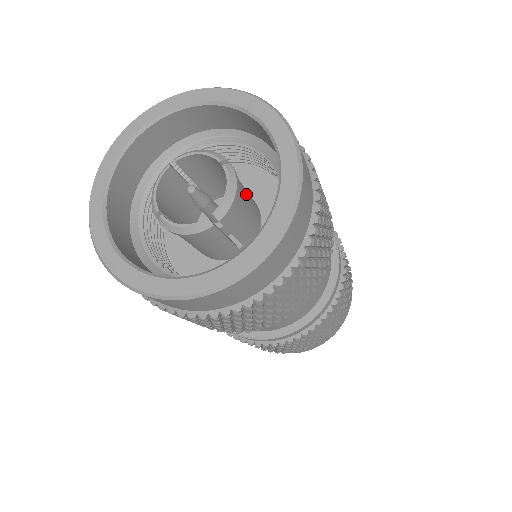
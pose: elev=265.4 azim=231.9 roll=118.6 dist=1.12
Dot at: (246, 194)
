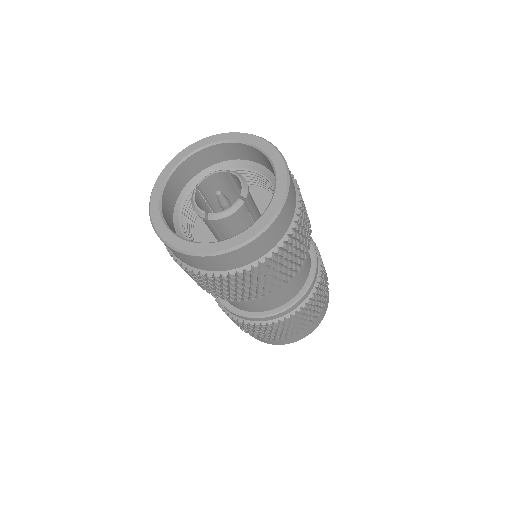
Dot at: occluded
